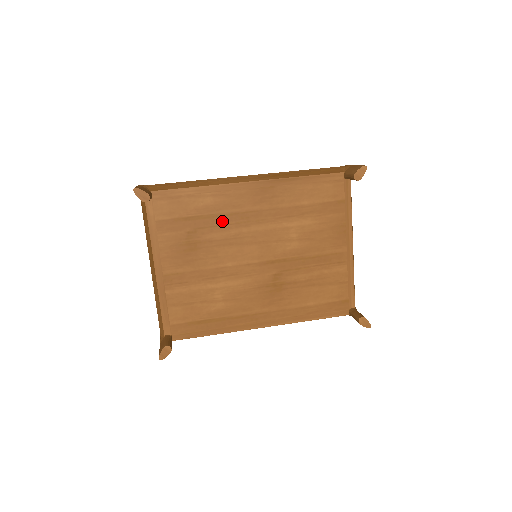
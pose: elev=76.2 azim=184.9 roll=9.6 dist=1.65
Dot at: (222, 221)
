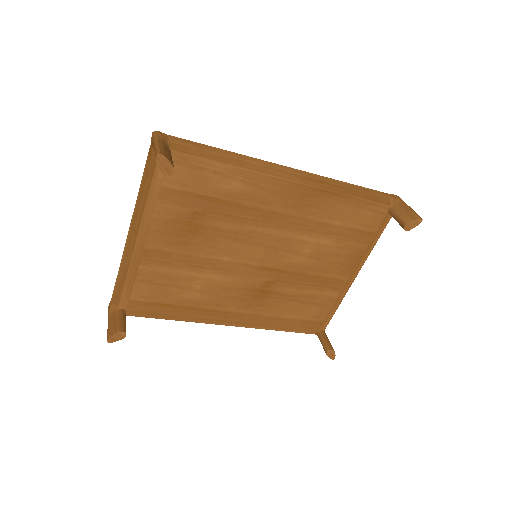
Dot at: (240, 212)
